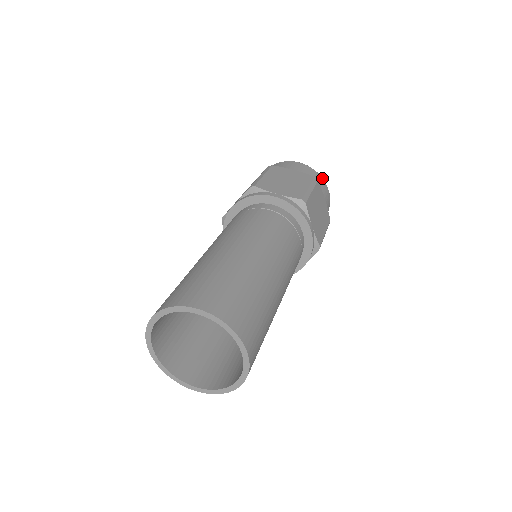
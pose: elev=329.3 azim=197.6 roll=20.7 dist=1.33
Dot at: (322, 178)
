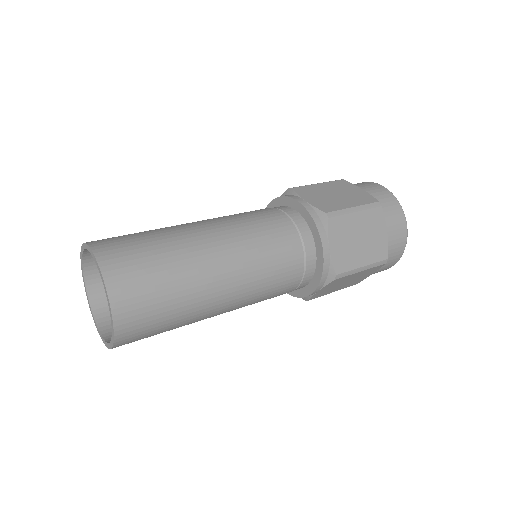
Dot at: (402, 210)
